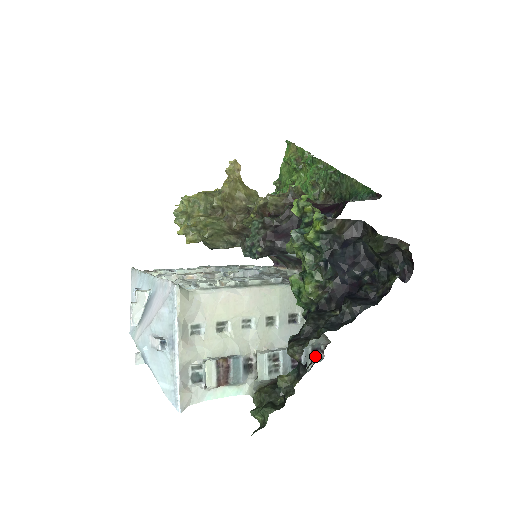
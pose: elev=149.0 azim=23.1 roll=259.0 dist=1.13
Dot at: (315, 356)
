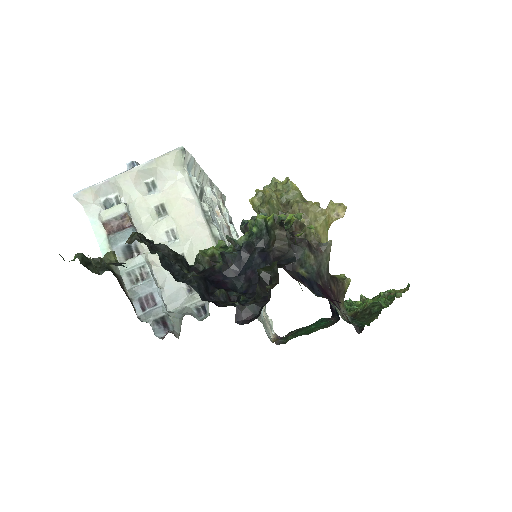
Dot at: (159, 326)
